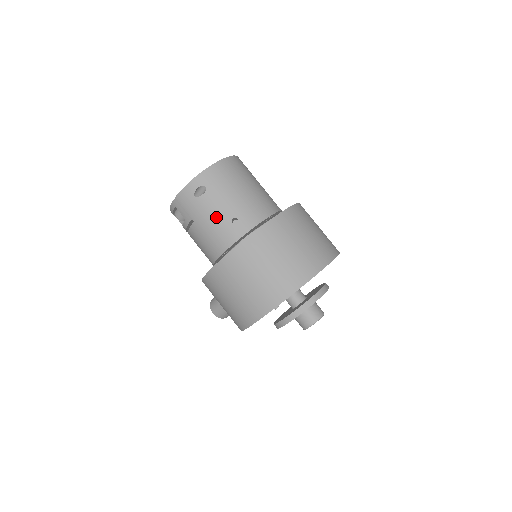
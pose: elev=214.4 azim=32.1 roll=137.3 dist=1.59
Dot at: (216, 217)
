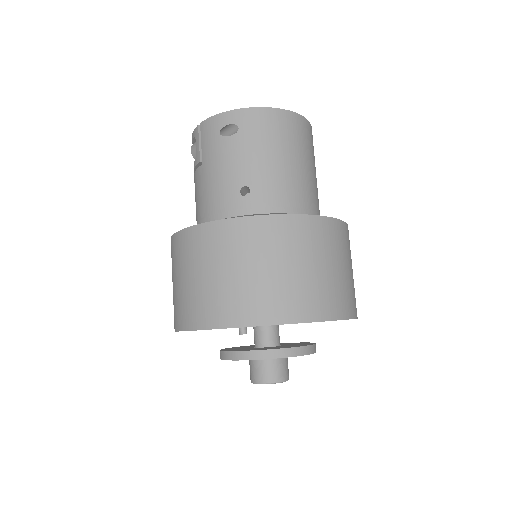
Dot at: (227, 173)
